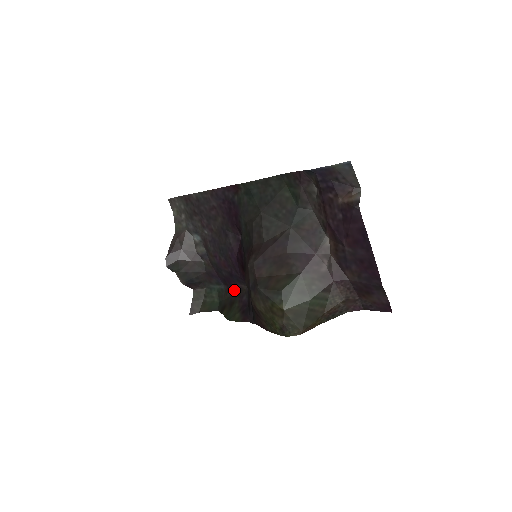
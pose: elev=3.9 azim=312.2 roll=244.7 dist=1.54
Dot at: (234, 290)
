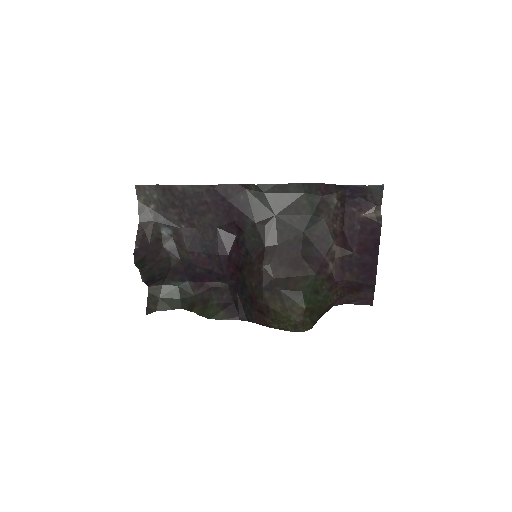
Dot at: (207, 287)
